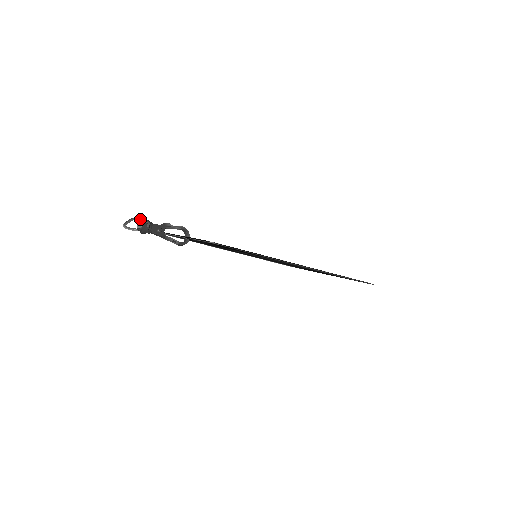
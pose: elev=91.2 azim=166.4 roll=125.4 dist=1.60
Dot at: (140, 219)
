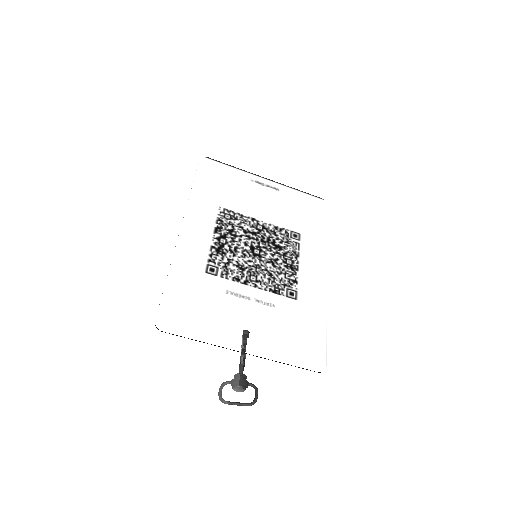
Dot at: occluded
